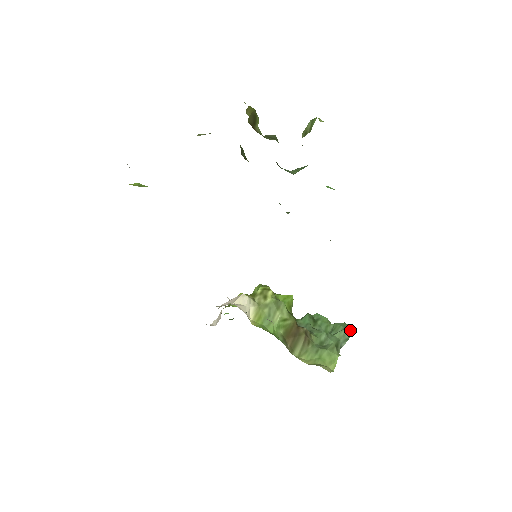
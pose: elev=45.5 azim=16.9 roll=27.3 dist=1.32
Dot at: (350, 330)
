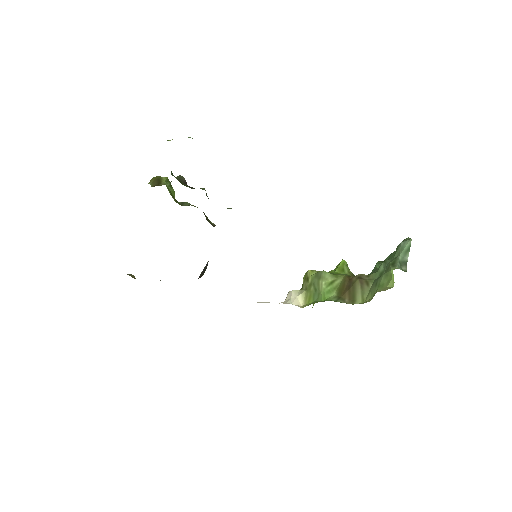
Dot at: (407, 240)
